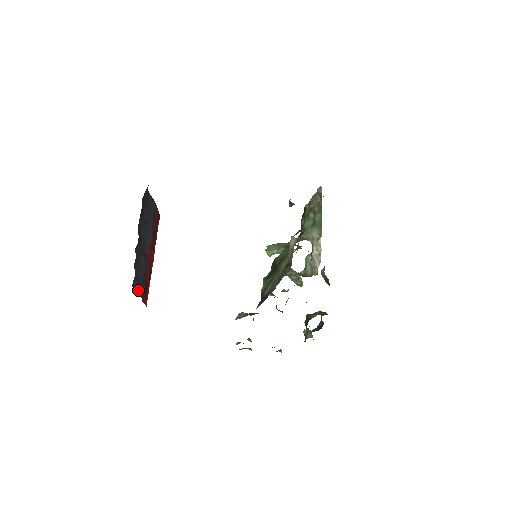
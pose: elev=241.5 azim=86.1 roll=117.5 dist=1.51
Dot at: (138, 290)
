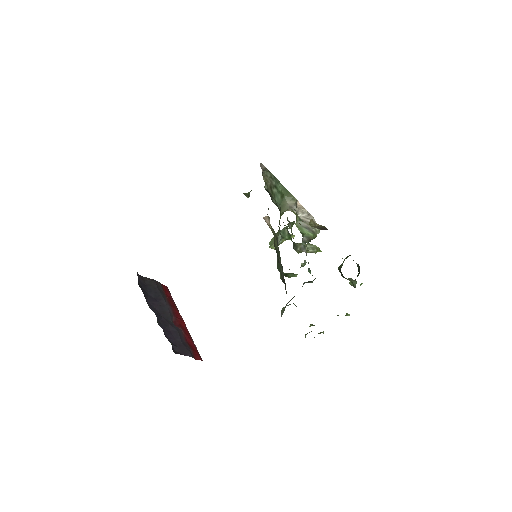
Dot at: (183, 353)
